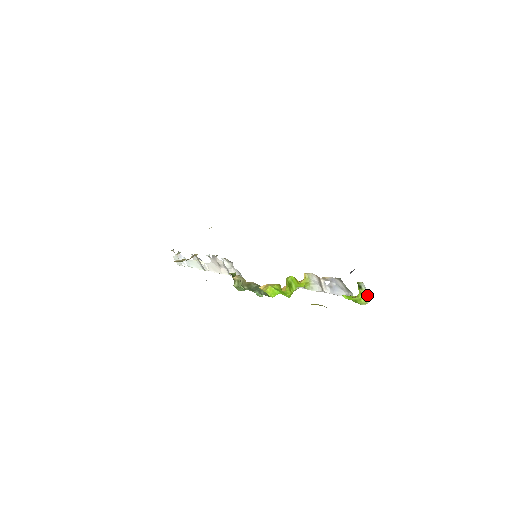
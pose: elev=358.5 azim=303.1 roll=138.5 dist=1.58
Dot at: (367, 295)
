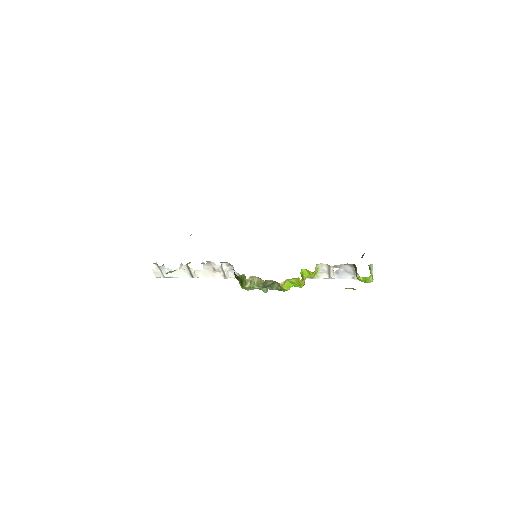
Dot at: occluded
